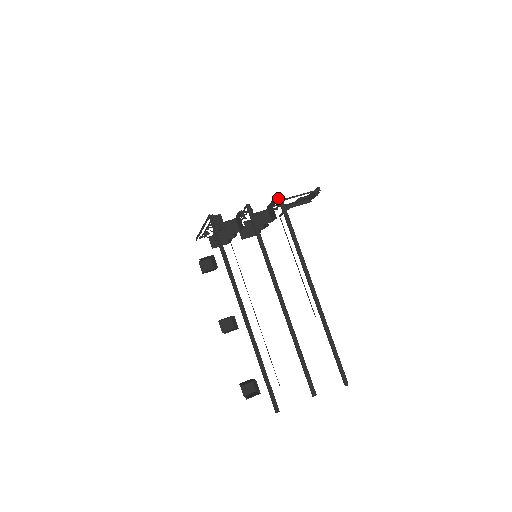
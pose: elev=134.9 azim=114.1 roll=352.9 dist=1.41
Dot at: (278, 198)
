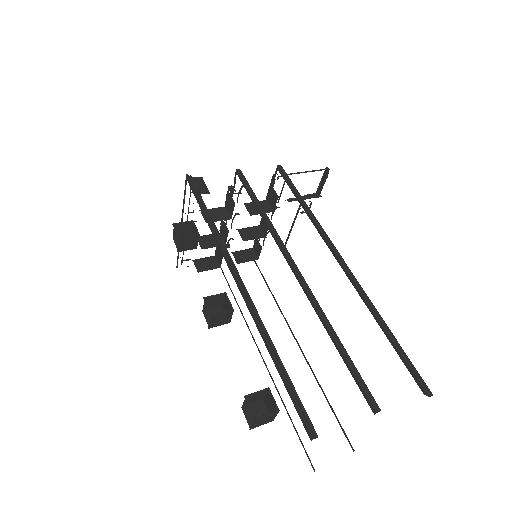
Dot at: (277, 167)
